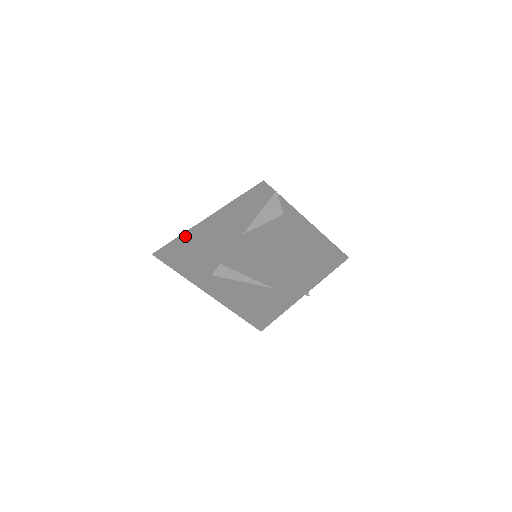
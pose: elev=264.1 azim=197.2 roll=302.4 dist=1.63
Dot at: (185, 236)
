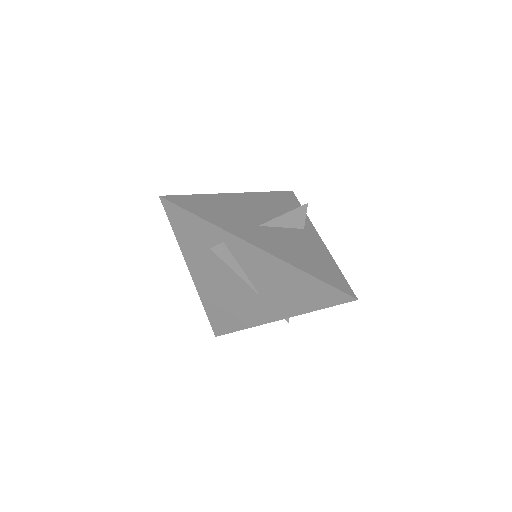
Dot at: (200, 197)
